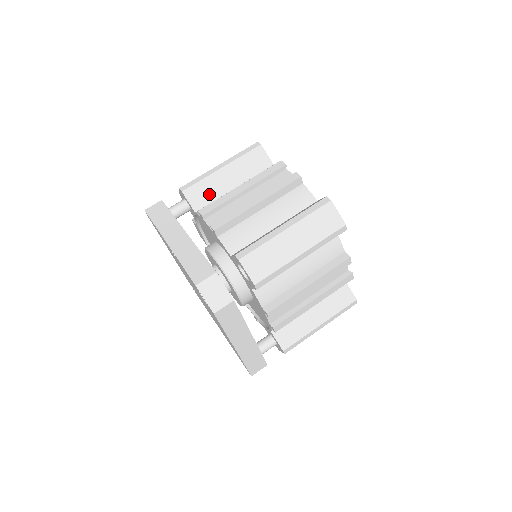
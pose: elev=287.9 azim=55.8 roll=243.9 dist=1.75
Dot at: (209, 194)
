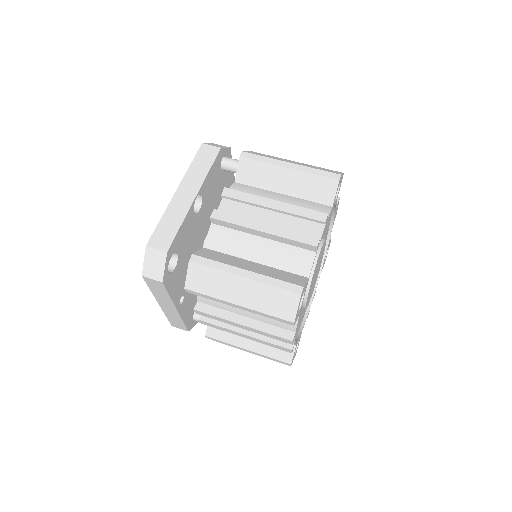
Dot at: (258, 179)
